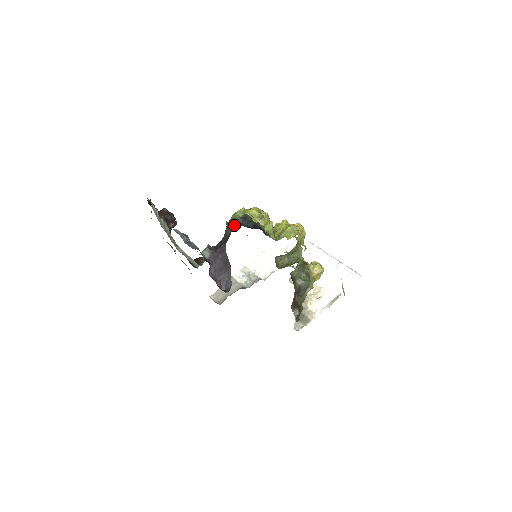
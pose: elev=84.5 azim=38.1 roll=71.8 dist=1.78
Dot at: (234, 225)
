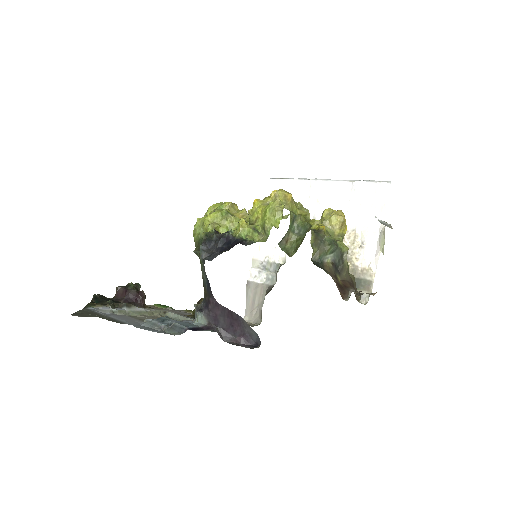
Dot at: (203, 266)
